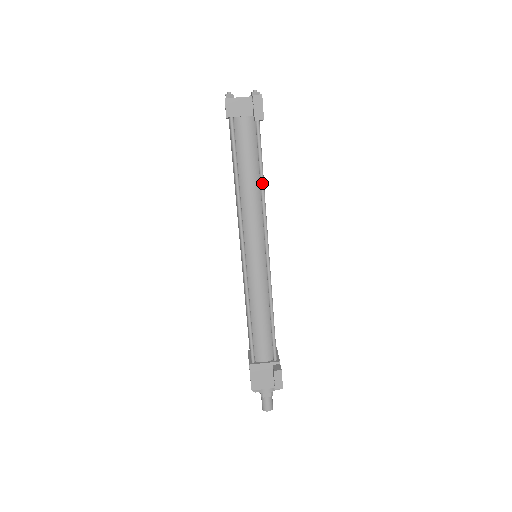
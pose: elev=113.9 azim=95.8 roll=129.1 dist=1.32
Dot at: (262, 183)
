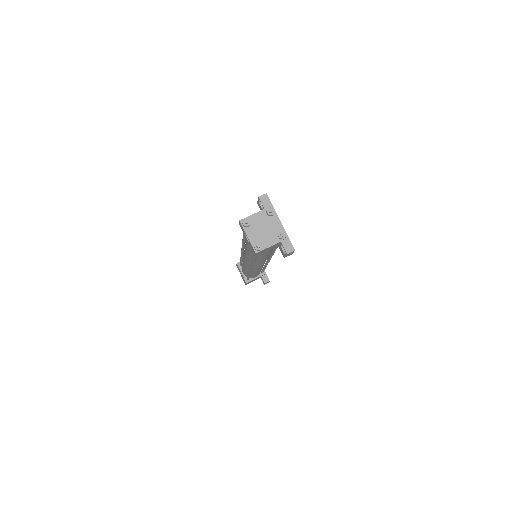
Dot at: (274, 252)
